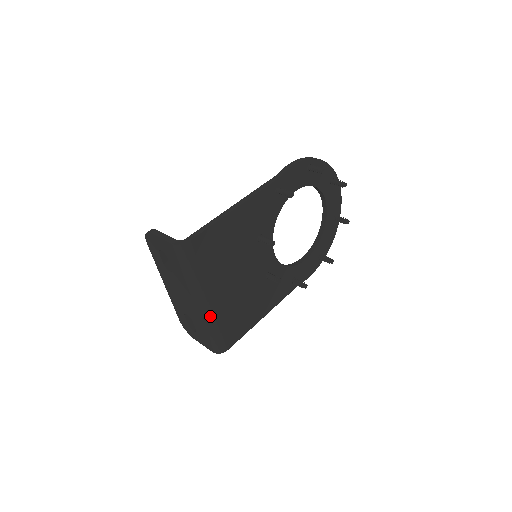
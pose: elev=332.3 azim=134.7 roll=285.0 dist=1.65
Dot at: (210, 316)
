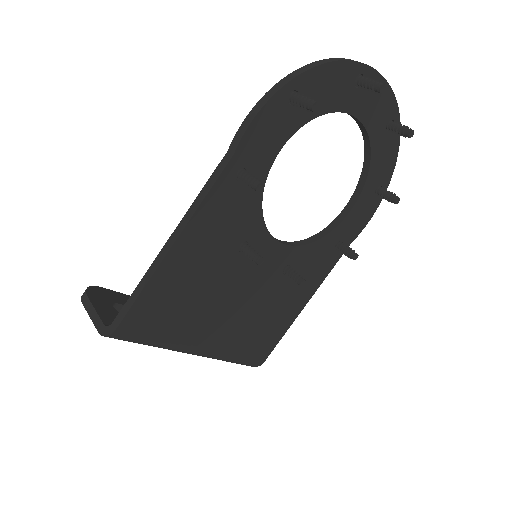
Dot at: (214, 356)
